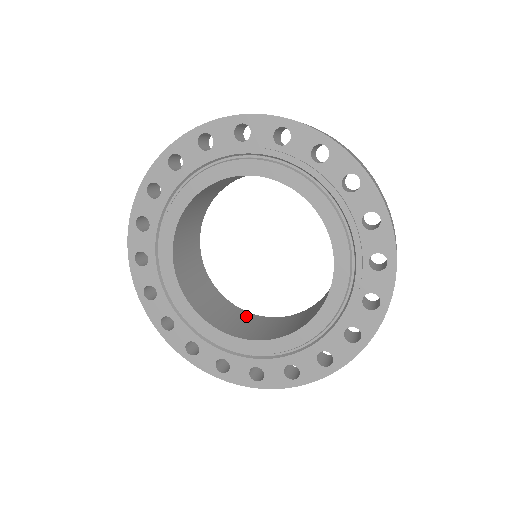
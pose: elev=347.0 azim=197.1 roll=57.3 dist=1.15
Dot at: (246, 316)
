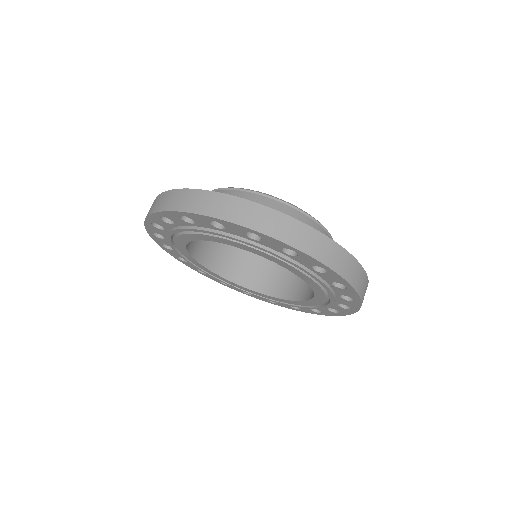
Dot at: occluded
